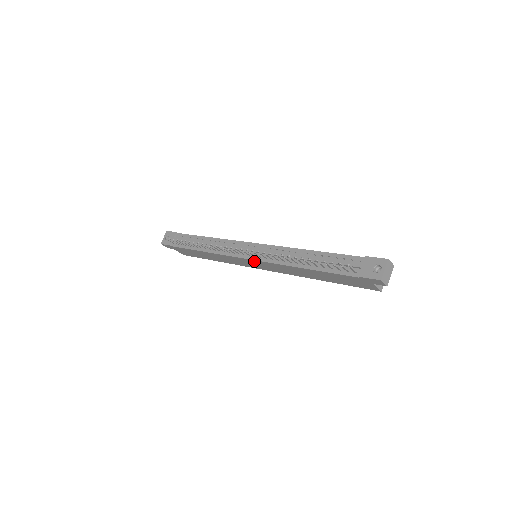
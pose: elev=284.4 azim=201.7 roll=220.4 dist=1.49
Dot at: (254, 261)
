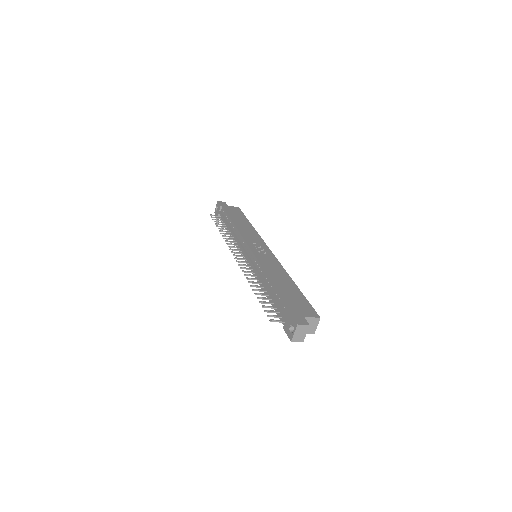
Dot at: occluded
